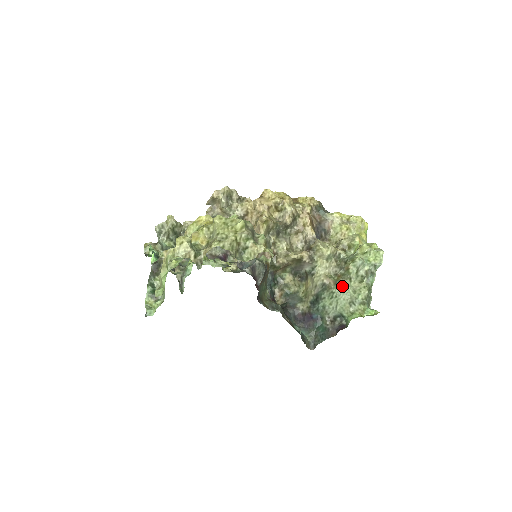
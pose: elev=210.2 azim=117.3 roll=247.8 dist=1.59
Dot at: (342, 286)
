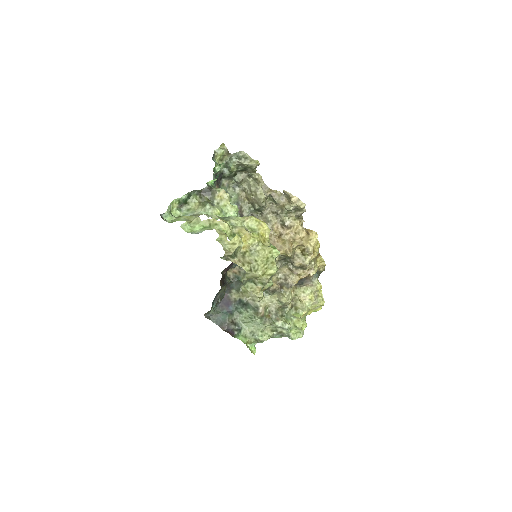
Dot at: (263, 322)
